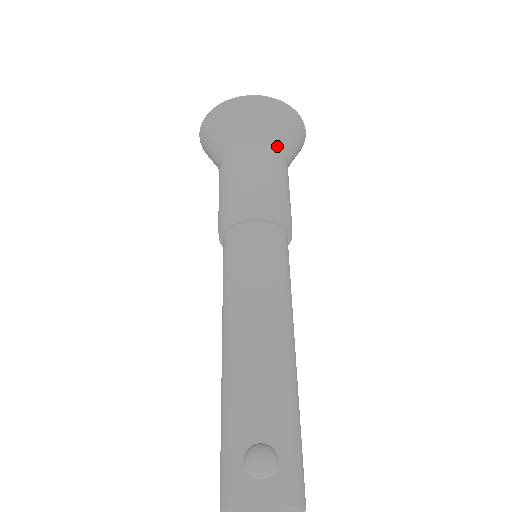
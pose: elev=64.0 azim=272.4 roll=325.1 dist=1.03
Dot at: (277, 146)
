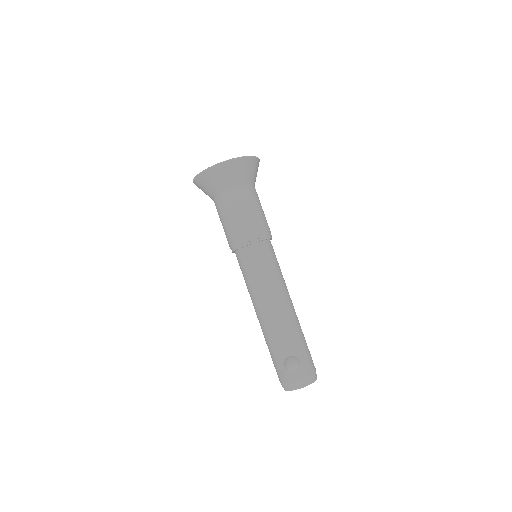
Dot at: (246, 185)
